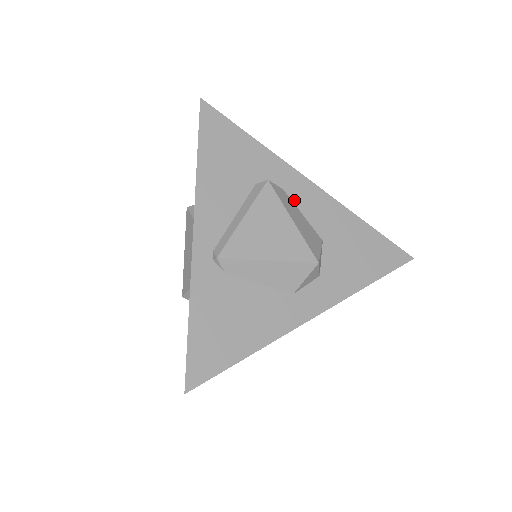
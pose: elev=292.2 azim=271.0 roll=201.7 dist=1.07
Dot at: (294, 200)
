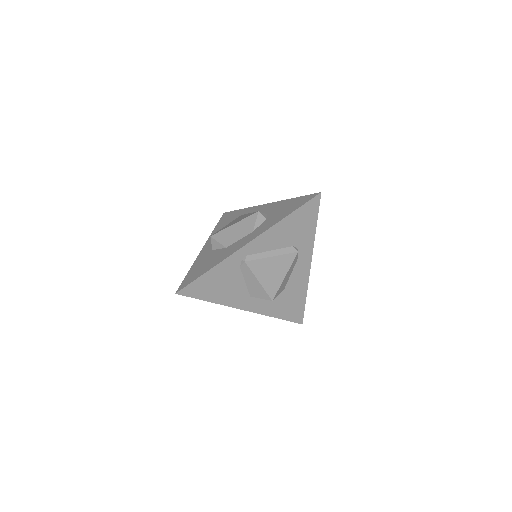
Dot at: (296, 265)
